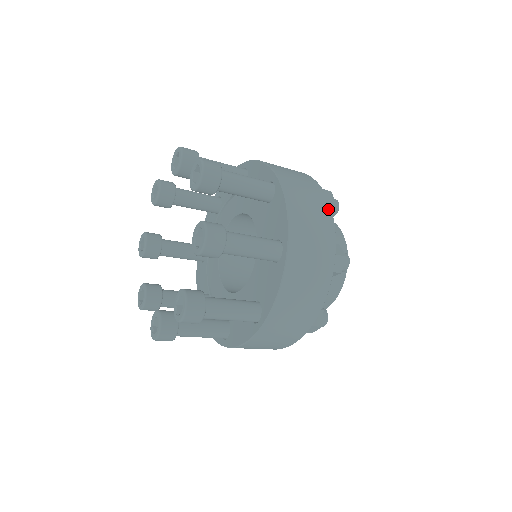
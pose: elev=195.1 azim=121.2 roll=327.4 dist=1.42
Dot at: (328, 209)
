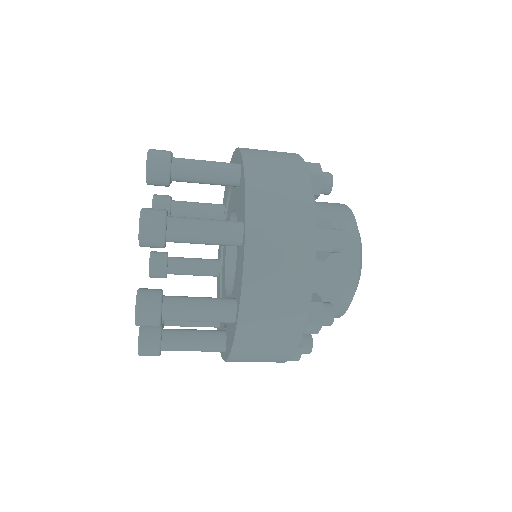
Dot at: (306, 179)
